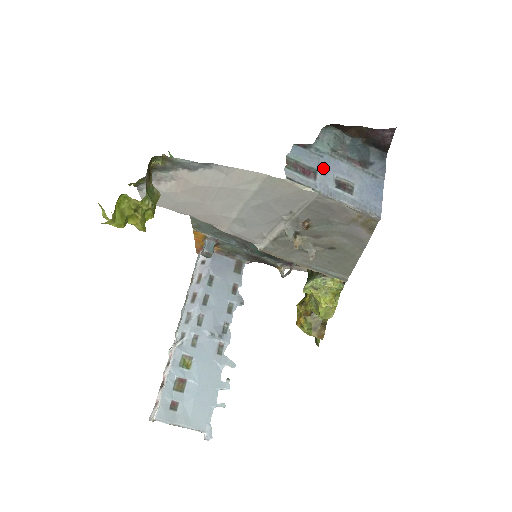
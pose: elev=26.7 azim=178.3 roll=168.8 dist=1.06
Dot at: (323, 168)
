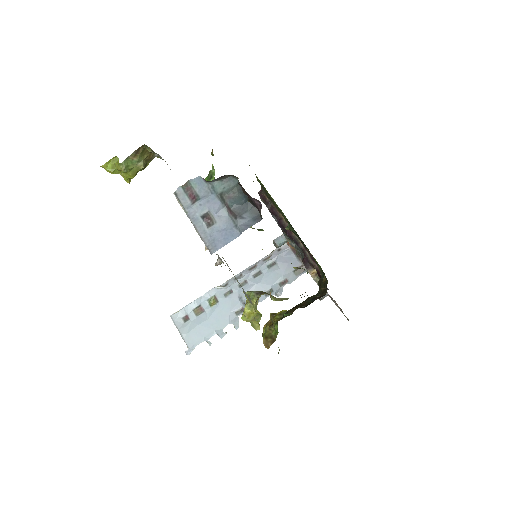
Dot at: (204, 200)
